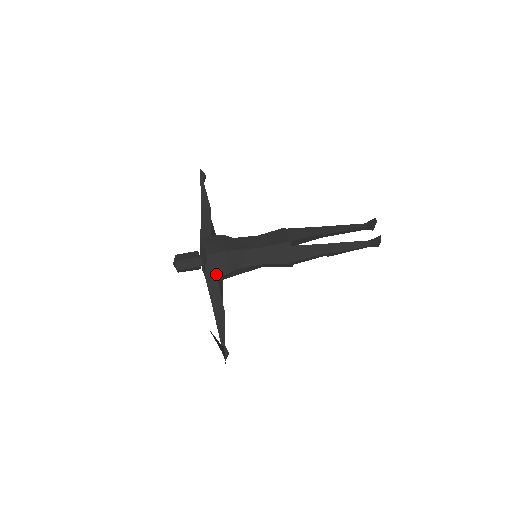
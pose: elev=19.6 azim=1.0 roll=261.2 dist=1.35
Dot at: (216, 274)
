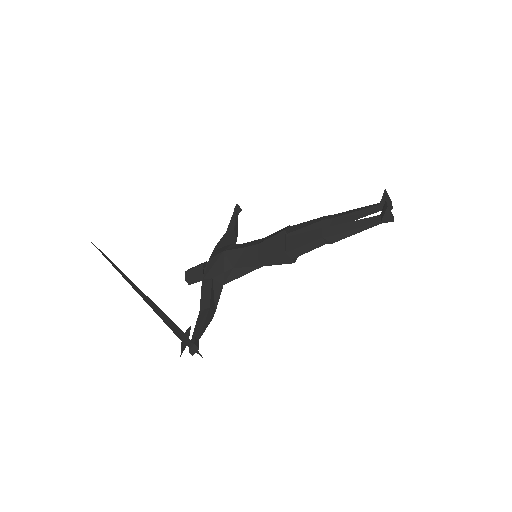
Dot at: (212, 275)
